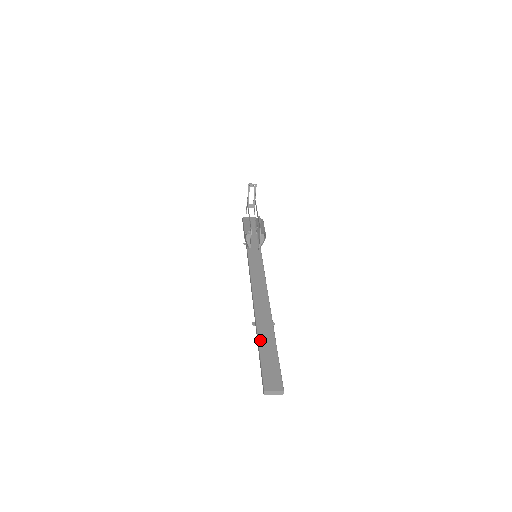
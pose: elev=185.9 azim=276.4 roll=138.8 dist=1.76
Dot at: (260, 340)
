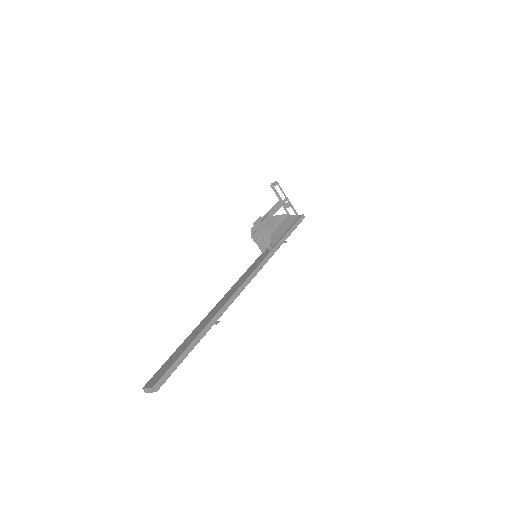
Dot at: (185, 340)
